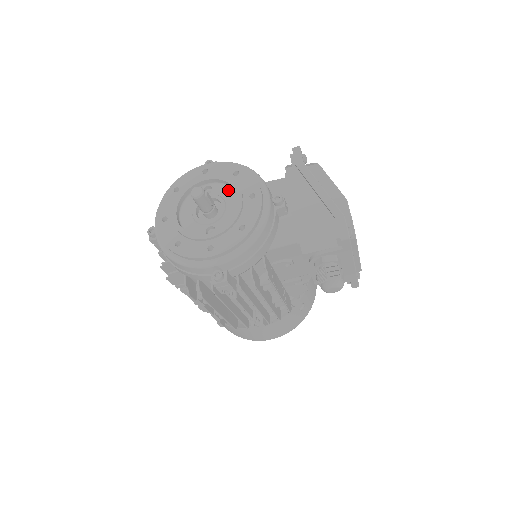
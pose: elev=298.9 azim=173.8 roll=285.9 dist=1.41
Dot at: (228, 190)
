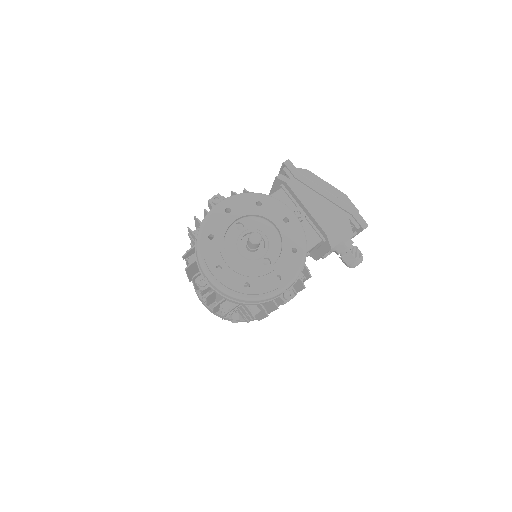
Dot at: (259, 221)
